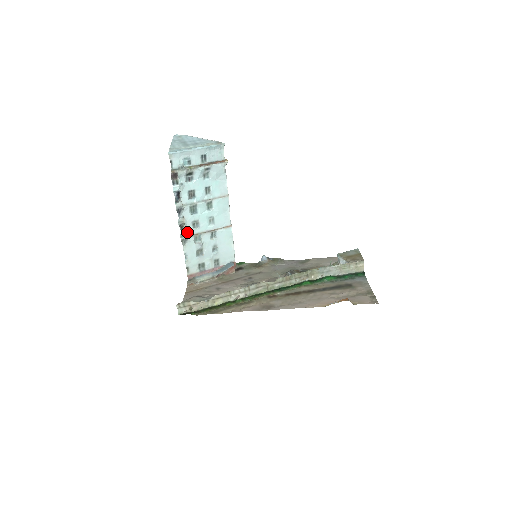
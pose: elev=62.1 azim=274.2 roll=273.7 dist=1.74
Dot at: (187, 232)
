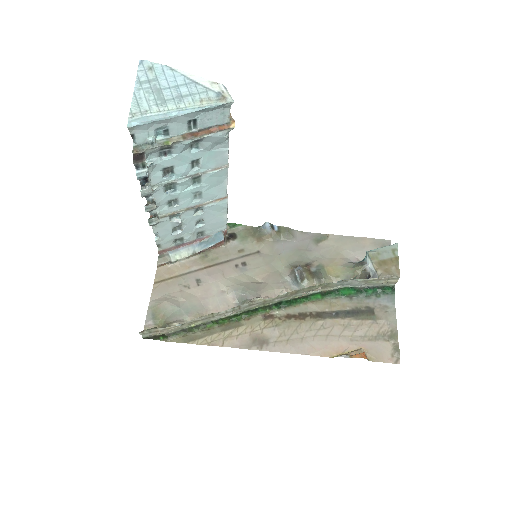
Dot at: (159, 212)
